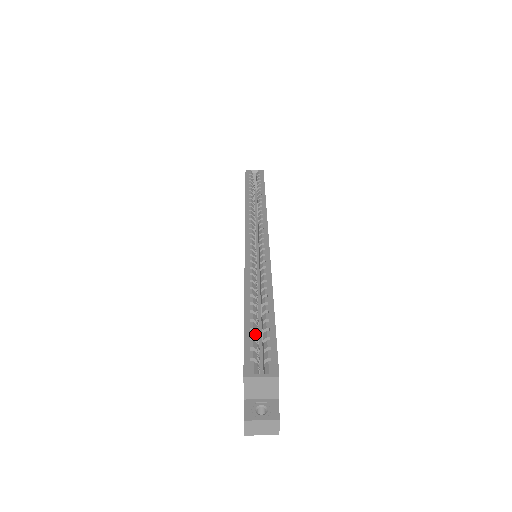
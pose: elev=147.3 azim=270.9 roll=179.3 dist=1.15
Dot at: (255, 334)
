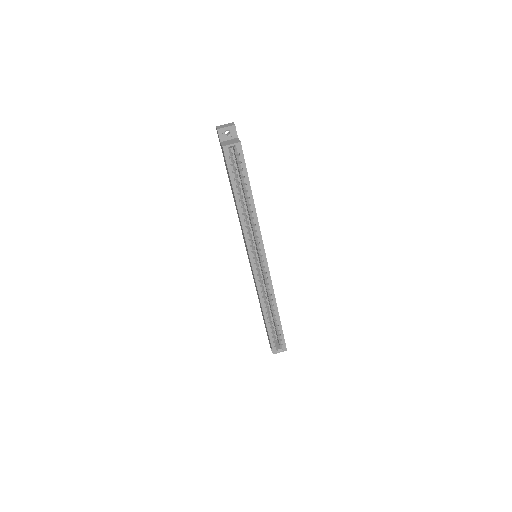
Dot at: (273, 333)
